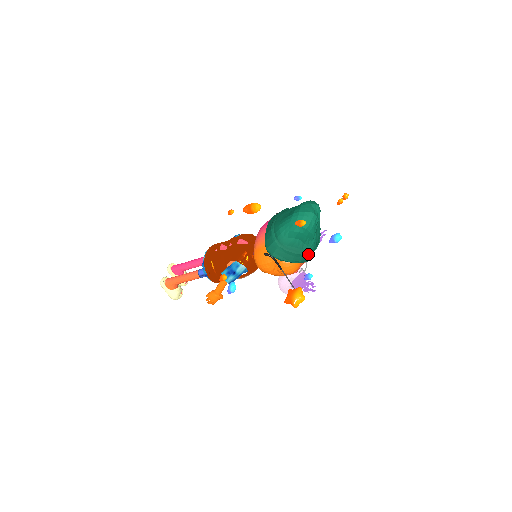
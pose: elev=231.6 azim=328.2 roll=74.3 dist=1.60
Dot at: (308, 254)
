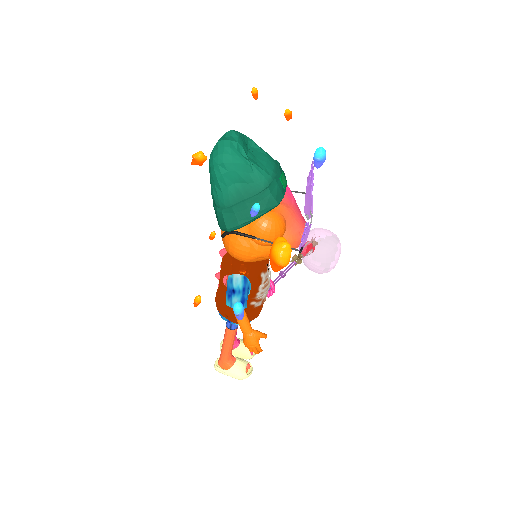
Dot at: (264, 192)
